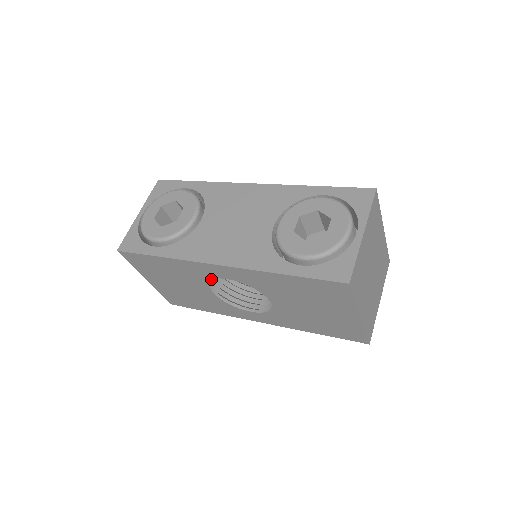
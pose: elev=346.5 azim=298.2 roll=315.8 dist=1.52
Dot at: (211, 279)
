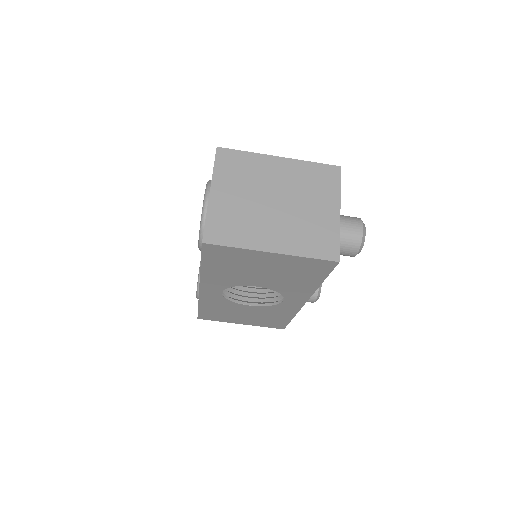
Dot at: (226, 299)
